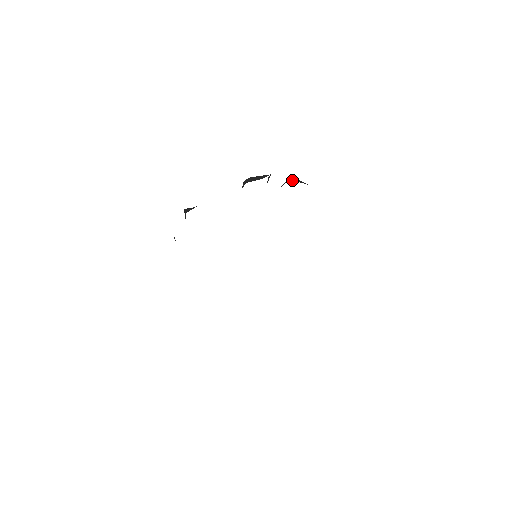
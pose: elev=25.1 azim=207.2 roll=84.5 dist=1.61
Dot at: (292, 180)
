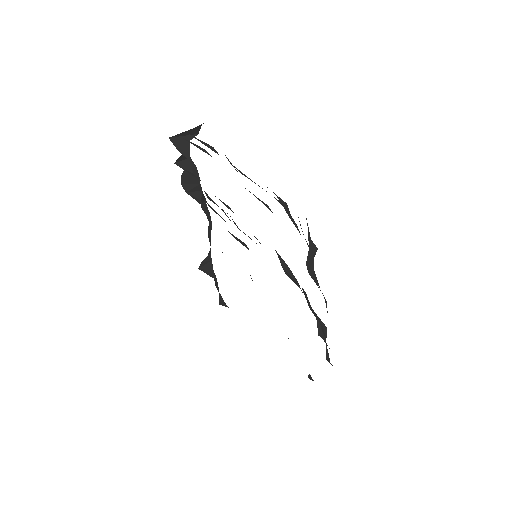
Dot at: (182, 141)
